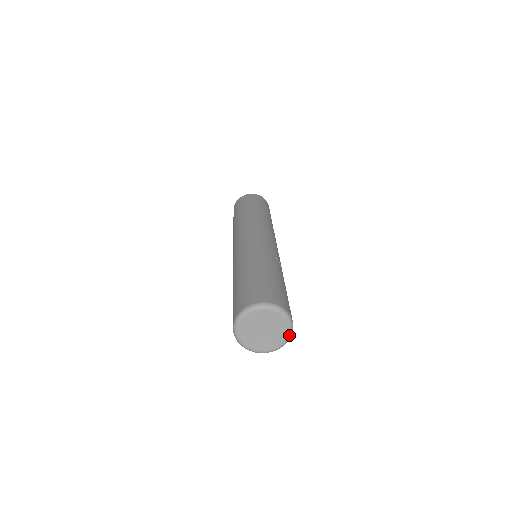
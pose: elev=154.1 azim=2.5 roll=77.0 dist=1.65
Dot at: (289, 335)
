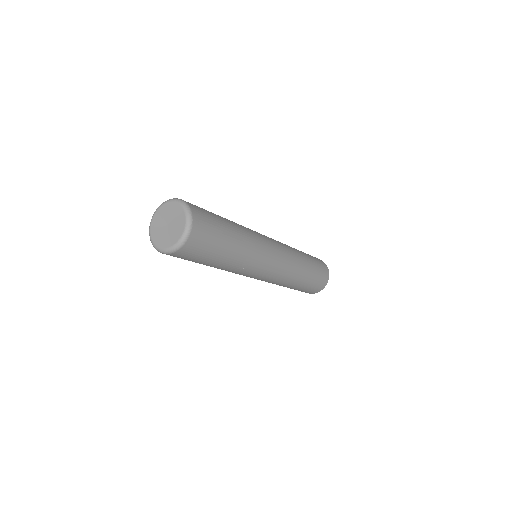
Dot at: (182, 237)
